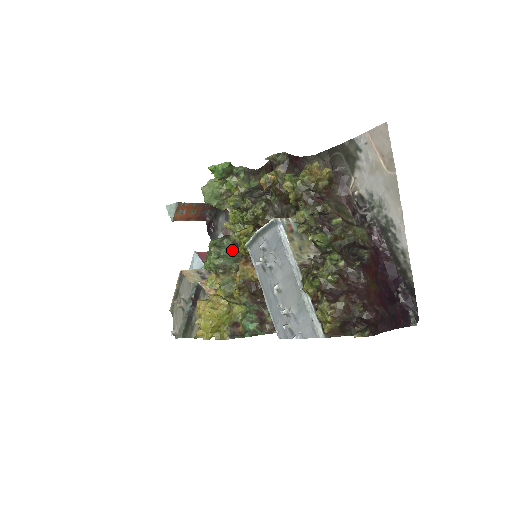
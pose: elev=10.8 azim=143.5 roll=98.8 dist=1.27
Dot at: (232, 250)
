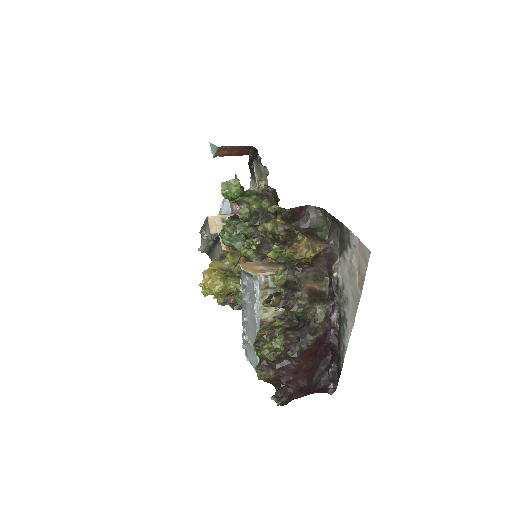
Dot at: occluded
